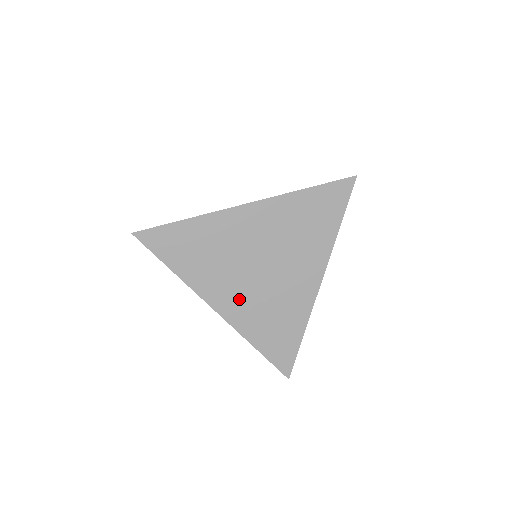
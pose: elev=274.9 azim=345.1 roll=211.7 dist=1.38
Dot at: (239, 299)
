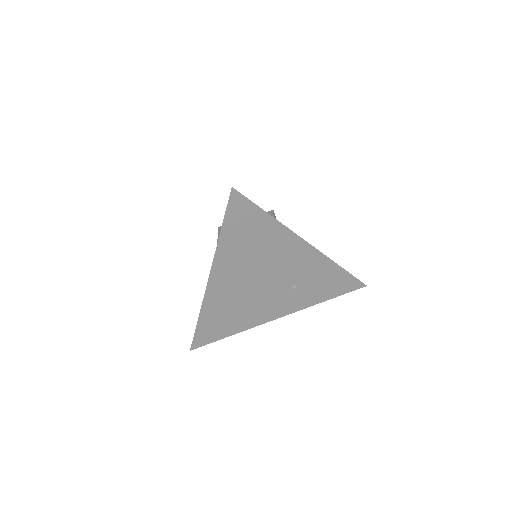
Dot at: (281, 302)
